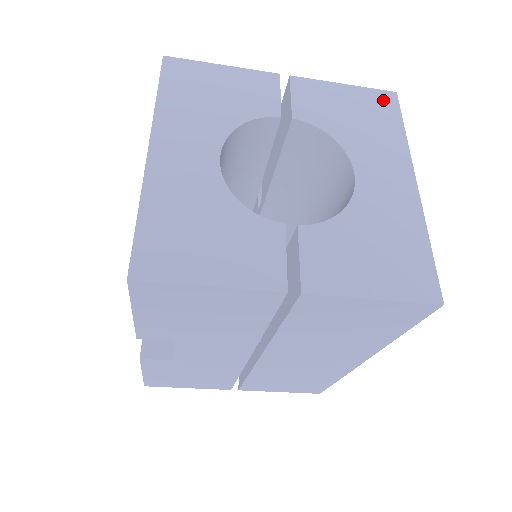
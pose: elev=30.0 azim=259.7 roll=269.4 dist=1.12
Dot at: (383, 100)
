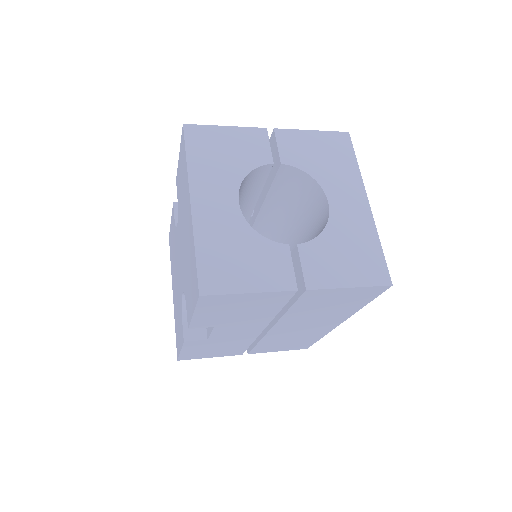
Dot at: (340, 140)
